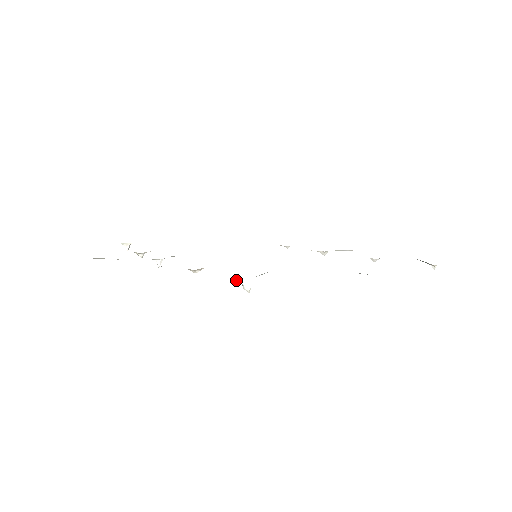
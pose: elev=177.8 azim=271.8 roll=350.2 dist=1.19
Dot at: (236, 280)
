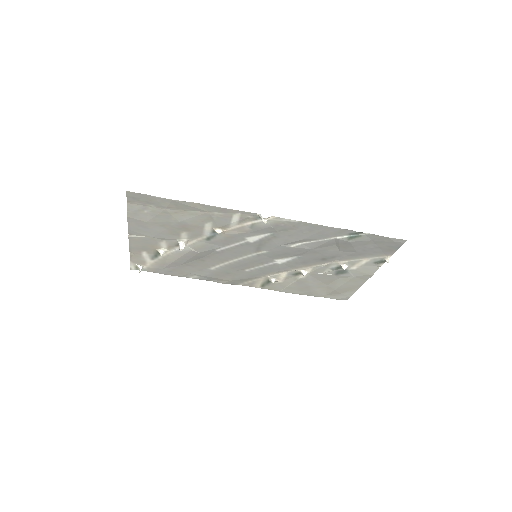
Dot at: (257, 214)
